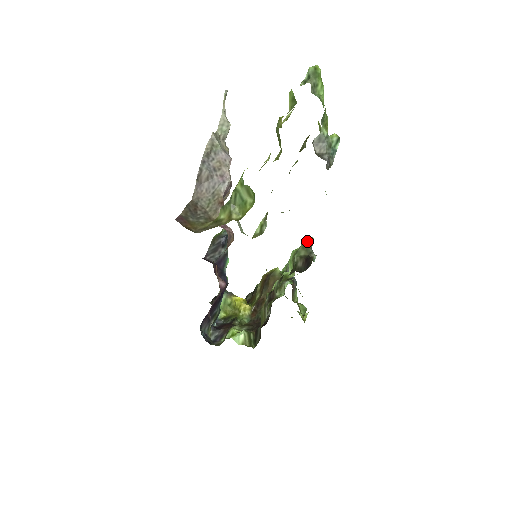
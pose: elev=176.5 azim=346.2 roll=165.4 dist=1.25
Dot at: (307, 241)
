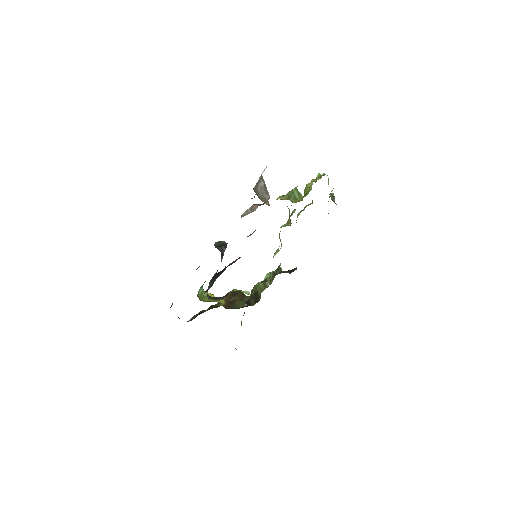
Dot at: (281, 268)
